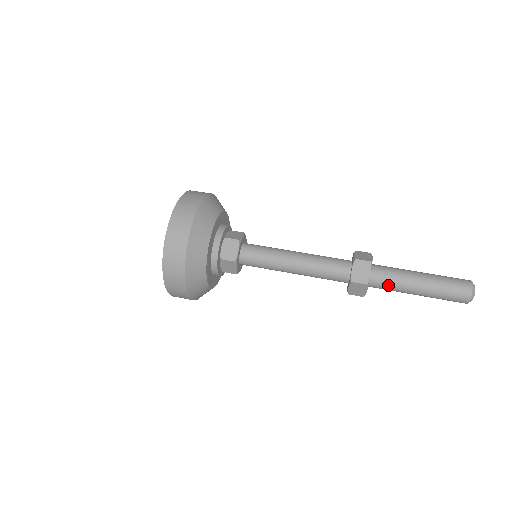
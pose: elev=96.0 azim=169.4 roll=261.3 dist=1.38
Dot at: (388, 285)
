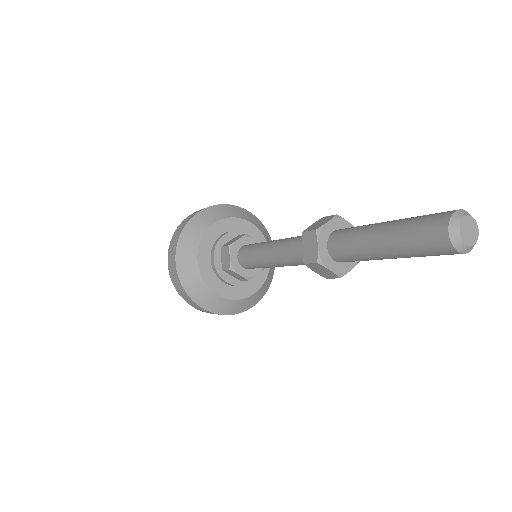
Dot at: (346, 238)
